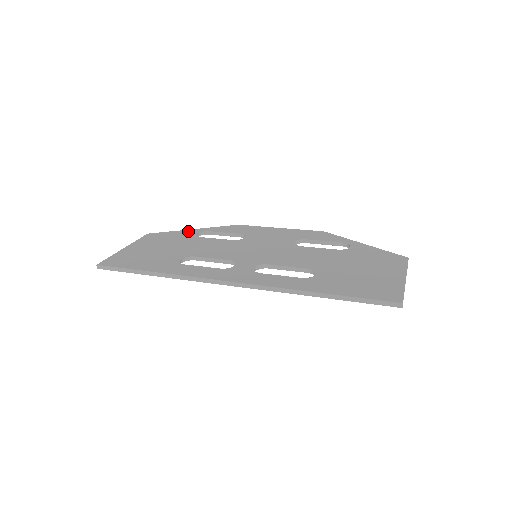
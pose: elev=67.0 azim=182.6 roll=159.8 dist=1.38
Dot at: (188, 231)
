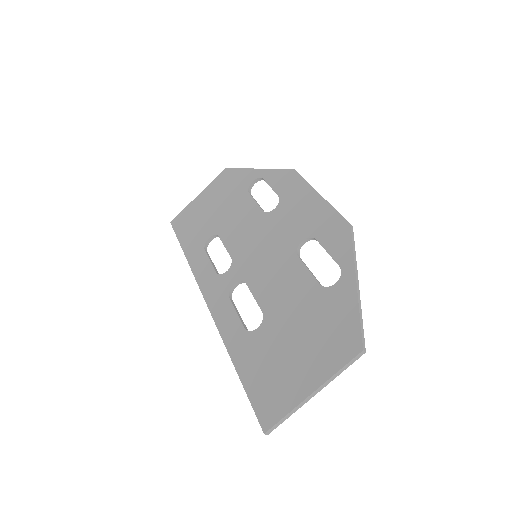
Dot at: (250, 173)
